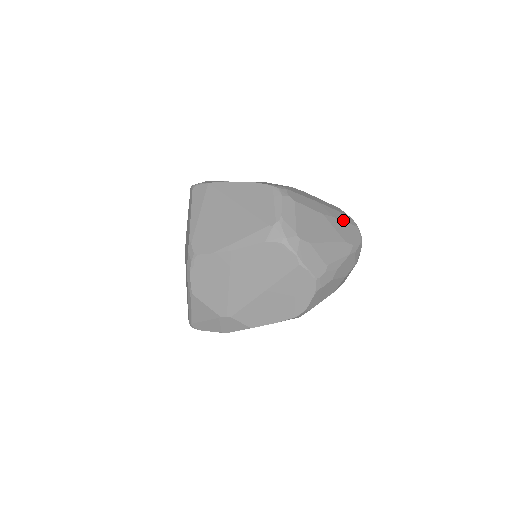
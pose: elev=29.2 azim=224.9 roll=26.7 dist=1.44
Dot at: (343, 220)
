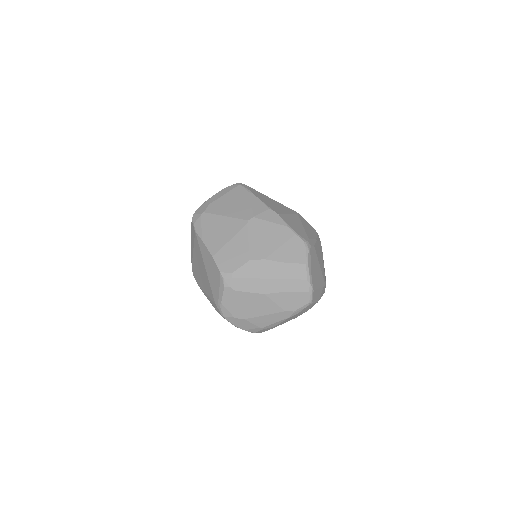
Dot at: (291, 291)
